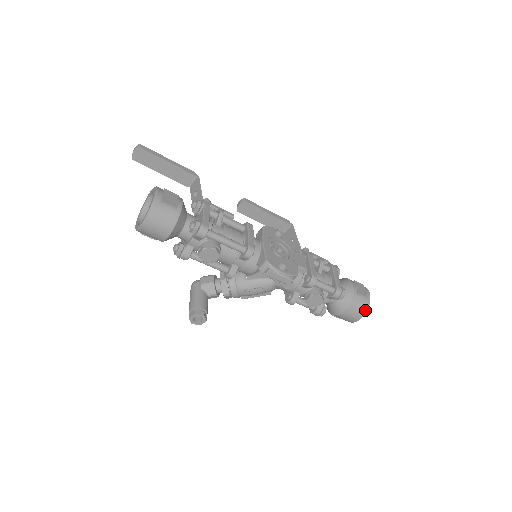
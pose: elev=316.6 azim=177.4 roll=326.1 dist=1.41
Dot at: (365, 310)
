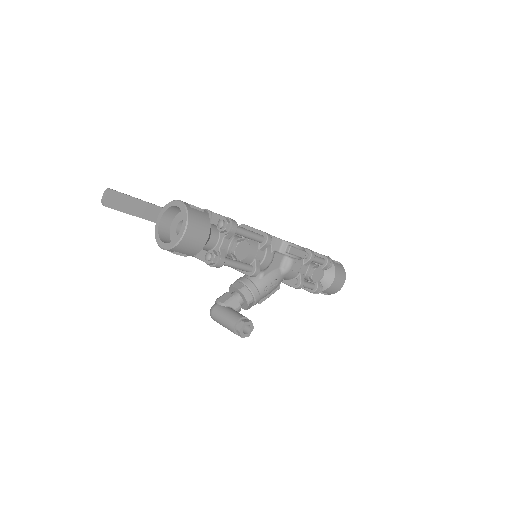
Dot at: (344, 273)
